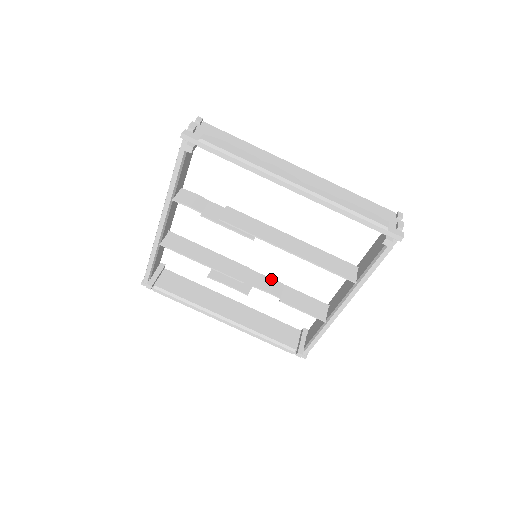
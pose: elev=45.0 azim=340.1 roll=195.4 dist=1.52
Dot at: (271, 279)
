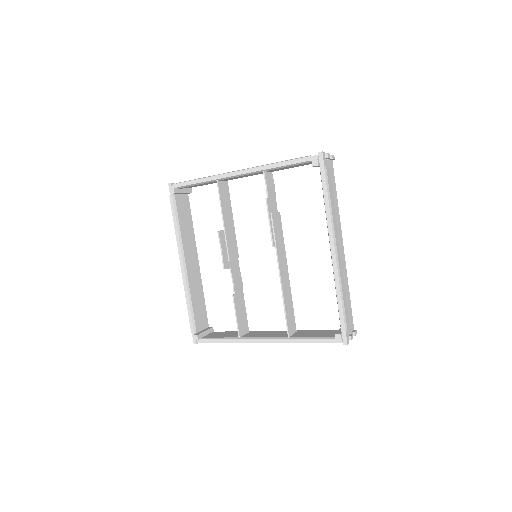
Dot at: (241, 278)
